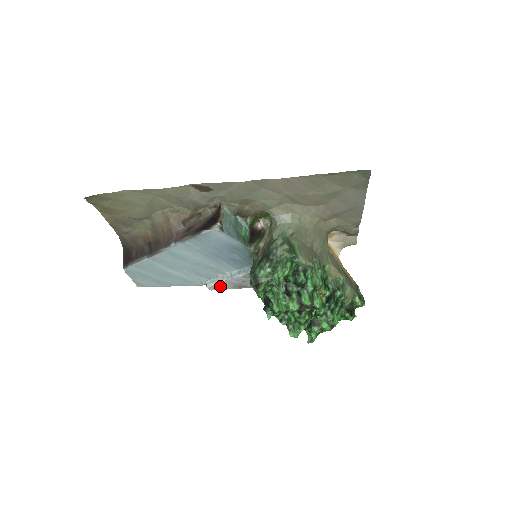
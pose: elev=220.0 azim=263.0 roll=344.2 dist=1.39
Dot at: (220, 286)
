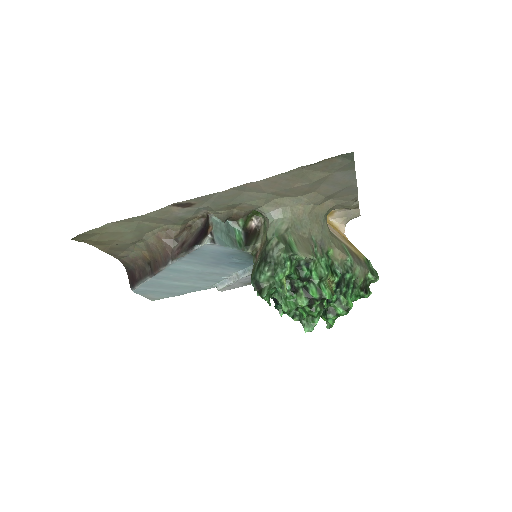
Dot at: (230, 287)
